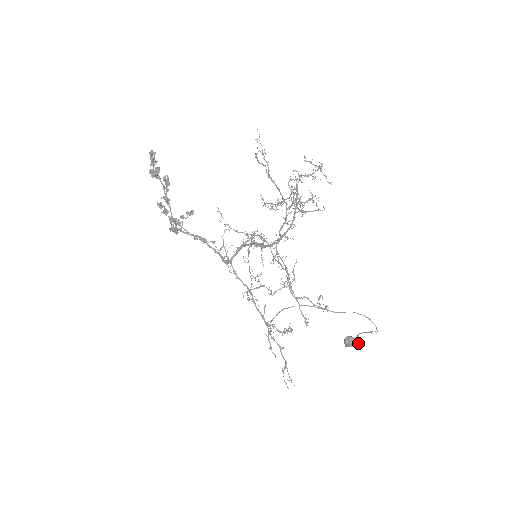
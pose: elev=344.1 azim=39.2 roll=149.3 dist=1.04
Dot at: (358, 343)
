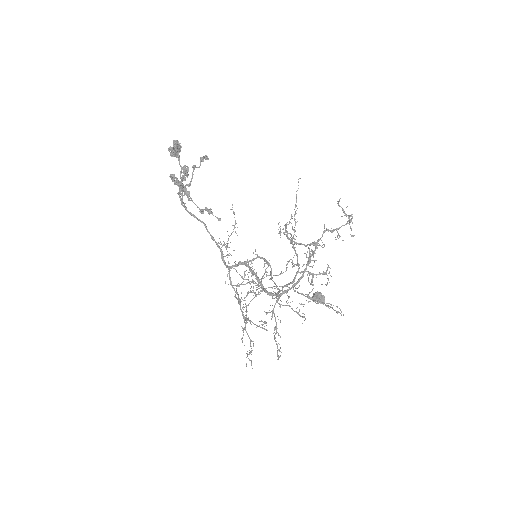
Dot at: (324, 301)
